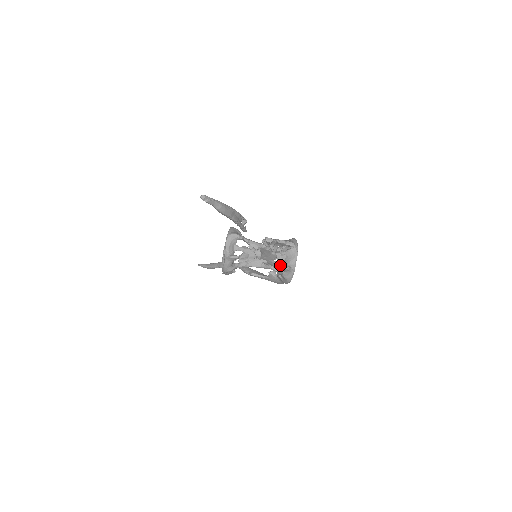
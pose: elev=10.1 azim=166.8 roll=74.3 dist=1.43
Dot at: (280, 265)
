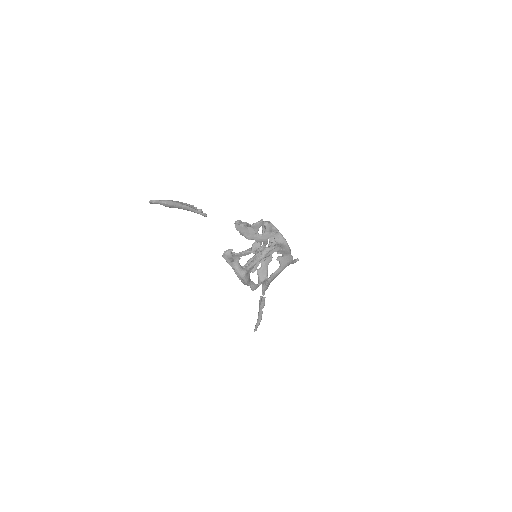
Dot at: (265, 234)
